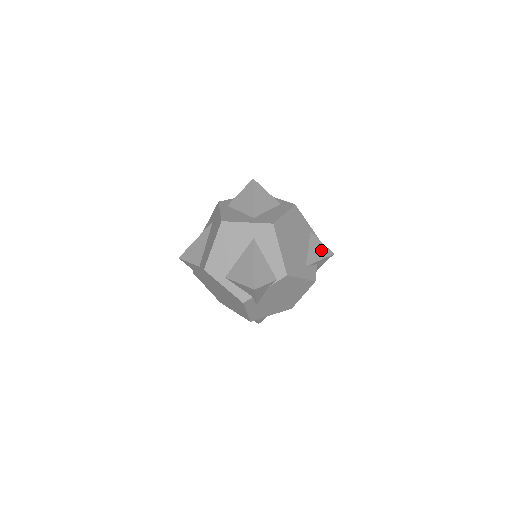
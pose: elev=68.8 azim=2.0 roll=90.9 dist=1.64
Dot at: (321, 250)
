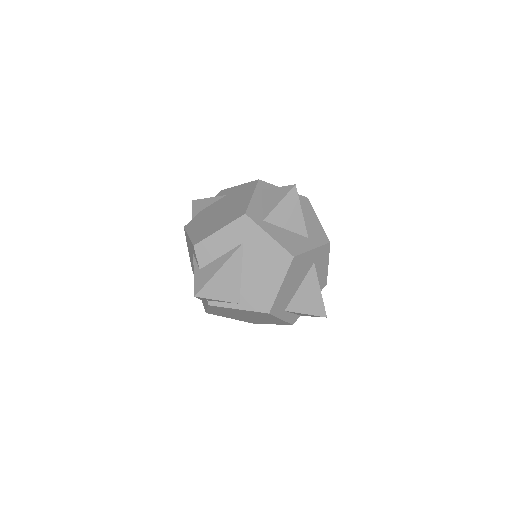
Dot at: occluded
